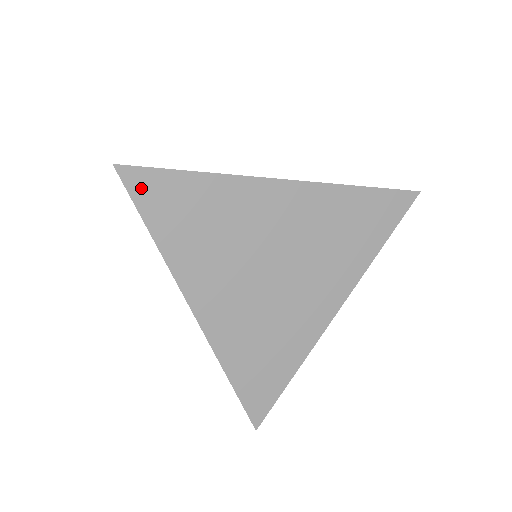
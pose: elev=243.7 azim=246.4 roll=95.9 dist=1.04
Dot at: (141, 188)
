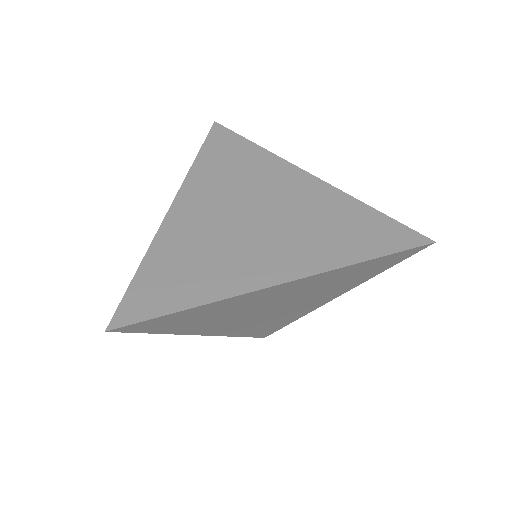
Dot at: (138, 328)
